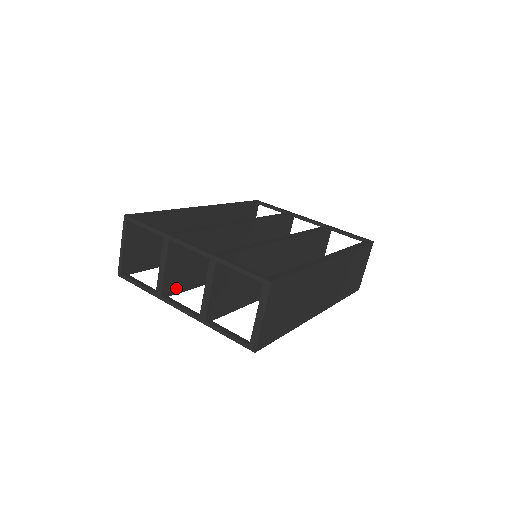
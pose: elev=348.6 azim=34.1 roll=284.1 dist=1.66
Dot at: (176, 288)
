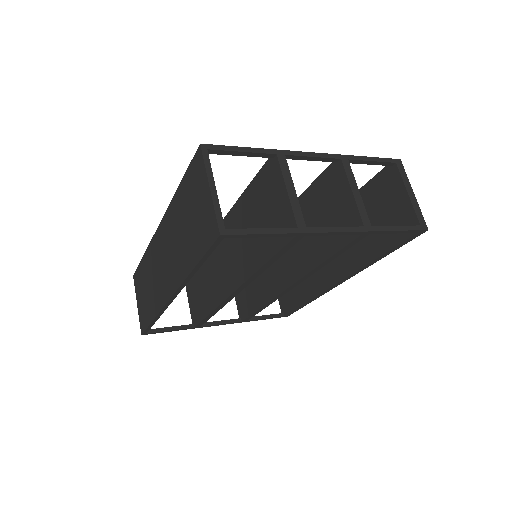
Dot at: occluded
